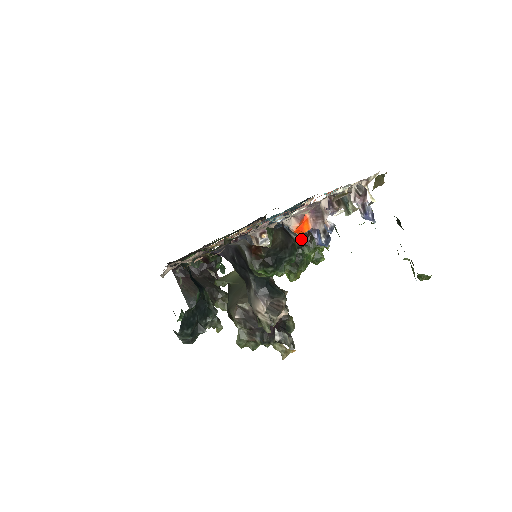
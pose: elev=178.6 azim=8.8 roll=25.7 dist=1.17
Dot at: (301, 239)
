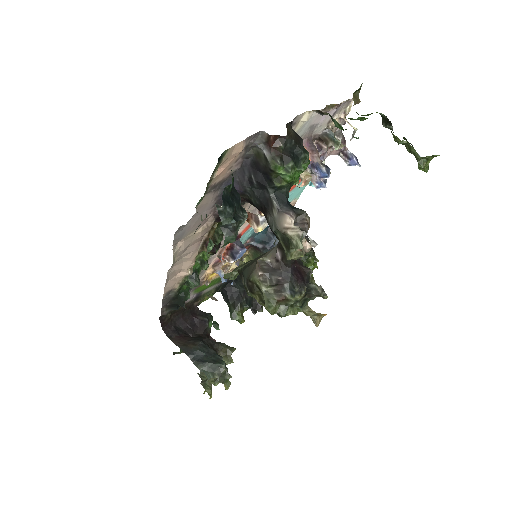
Dot at: occluded
